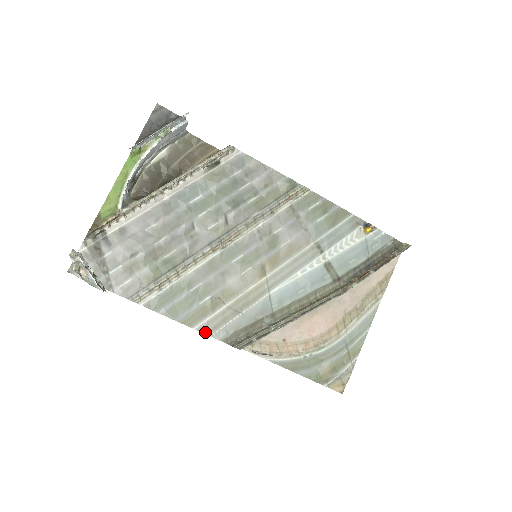
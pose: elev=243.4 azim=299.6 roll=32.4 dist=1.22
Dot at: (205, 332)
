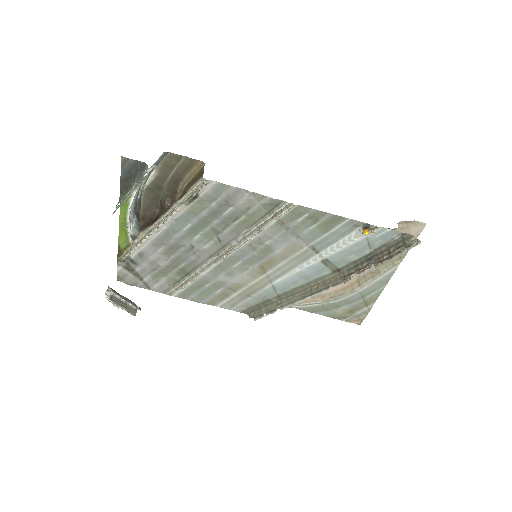
Dot at: (226, 308)
